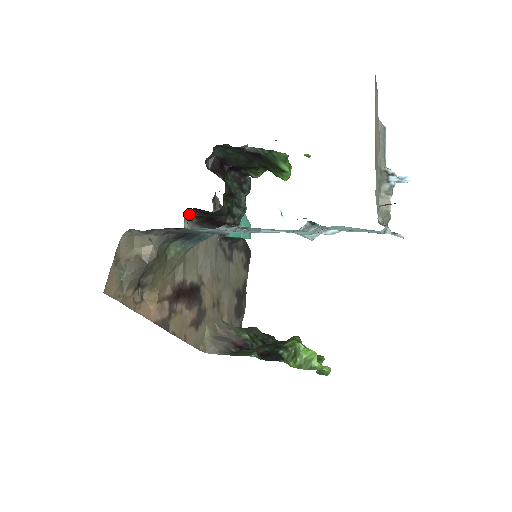
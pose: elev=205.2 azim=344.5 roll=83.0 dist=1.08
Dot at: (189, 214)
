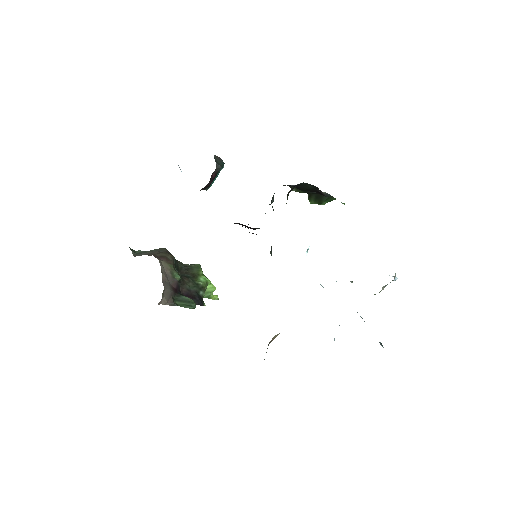
Dot at: occluded
